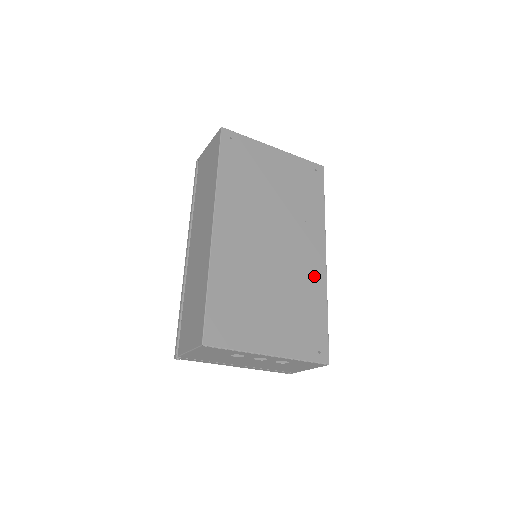
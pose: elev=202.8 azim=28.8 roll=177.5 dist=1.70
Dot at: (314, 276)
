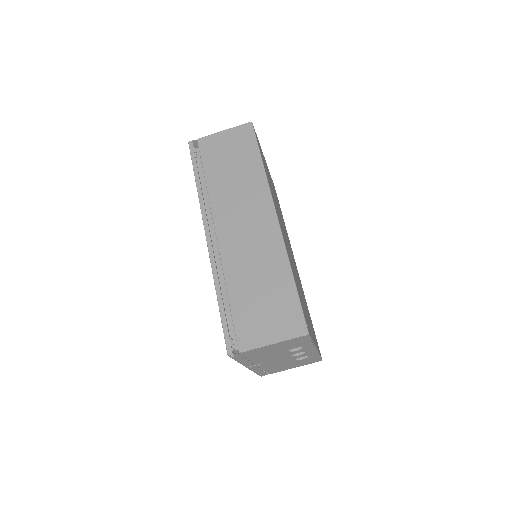
Dot at: (300, 282)
